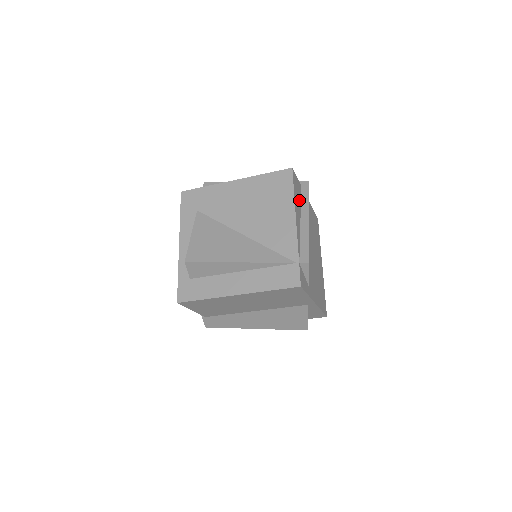
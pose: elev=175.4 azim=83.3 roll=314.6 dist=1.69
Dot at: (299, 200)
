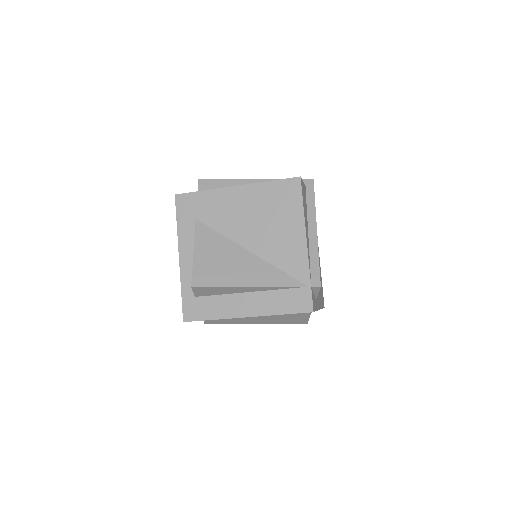
Dot at: (306, 208)
